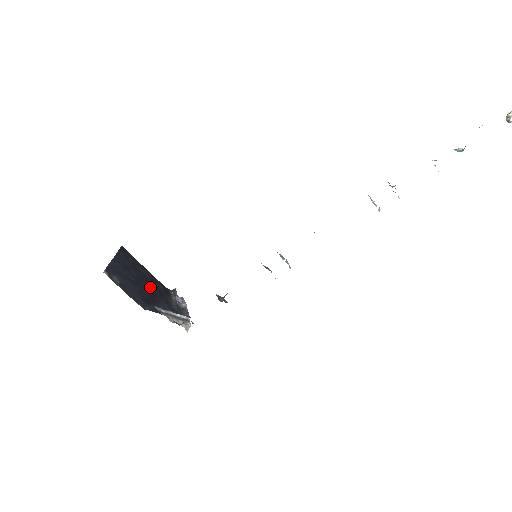
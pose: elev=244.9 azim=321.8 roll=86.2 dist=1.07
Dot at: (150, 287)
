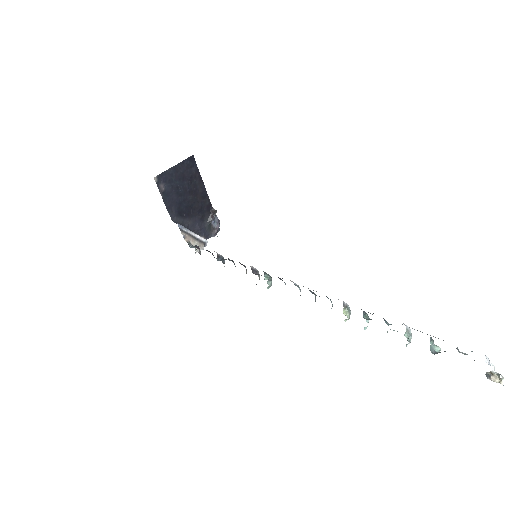
Dot at: (194, 201)
